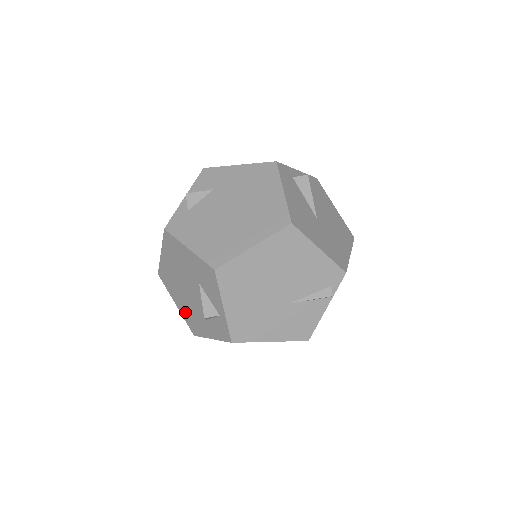
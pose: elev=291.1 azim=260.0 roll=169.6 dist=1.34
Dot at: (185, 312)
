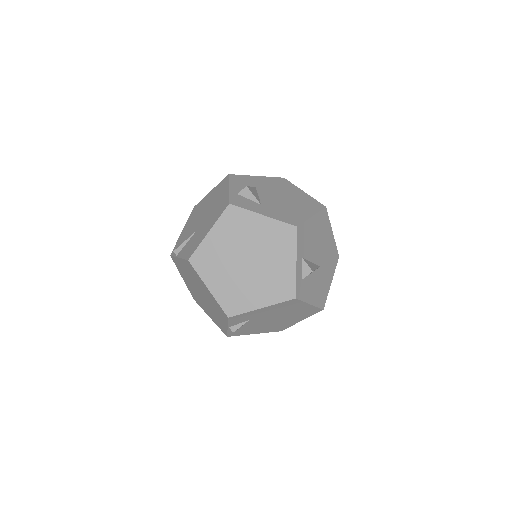
Dot at: occluded
